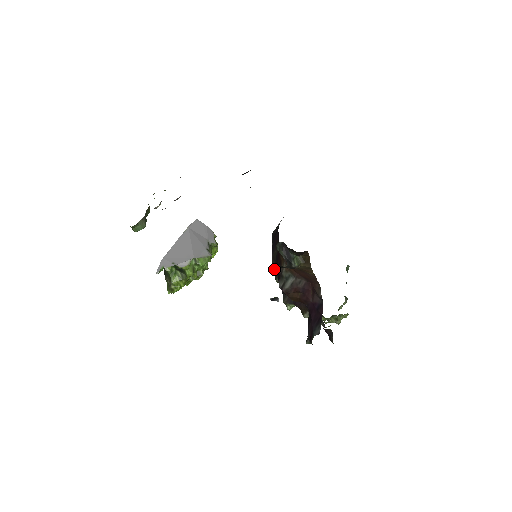
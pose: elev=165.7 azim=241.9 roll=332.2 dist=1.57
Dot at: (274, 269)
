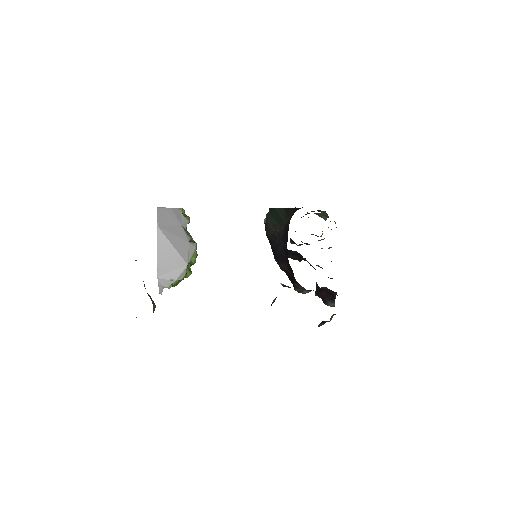
Dot at: occluded
